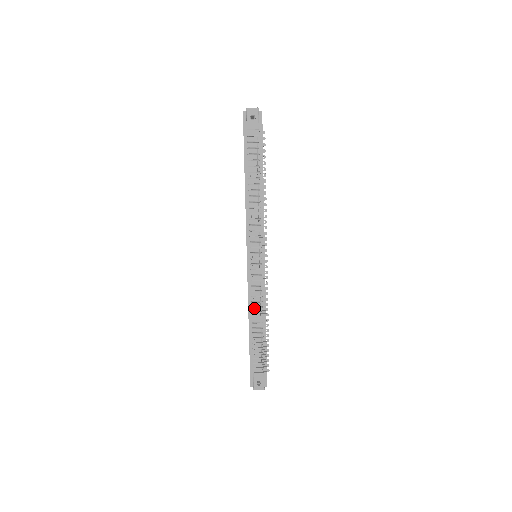
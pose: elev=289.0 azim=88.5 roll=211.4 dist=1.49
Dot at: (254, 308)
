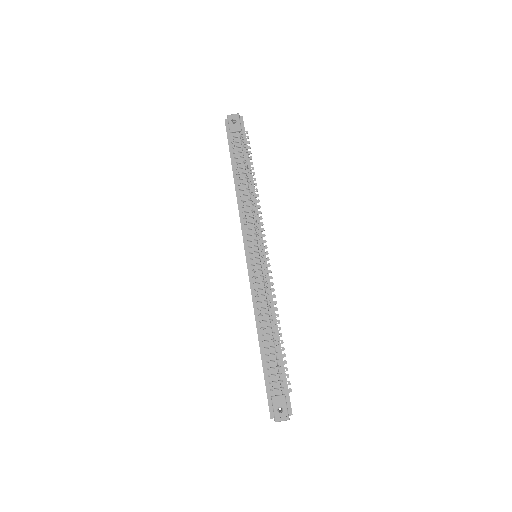
Dot at: (261, 310)
